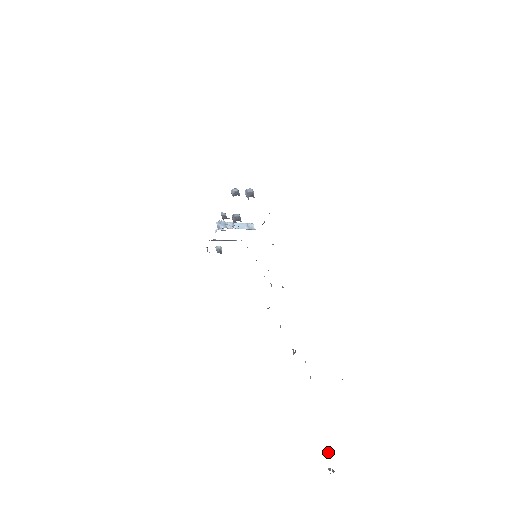
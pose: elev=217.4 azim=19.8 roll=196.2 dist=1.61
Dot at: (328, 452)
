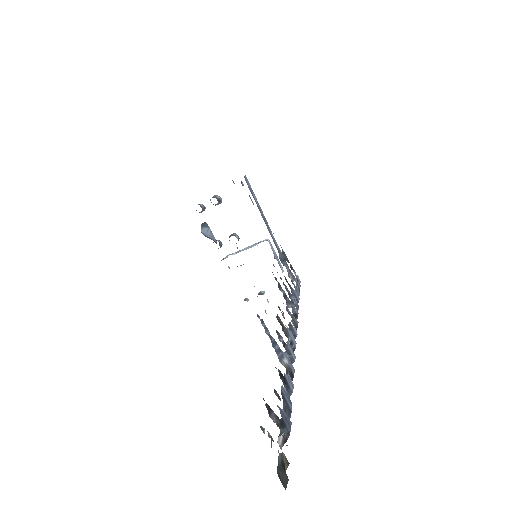
Dot at: (264, 400)
